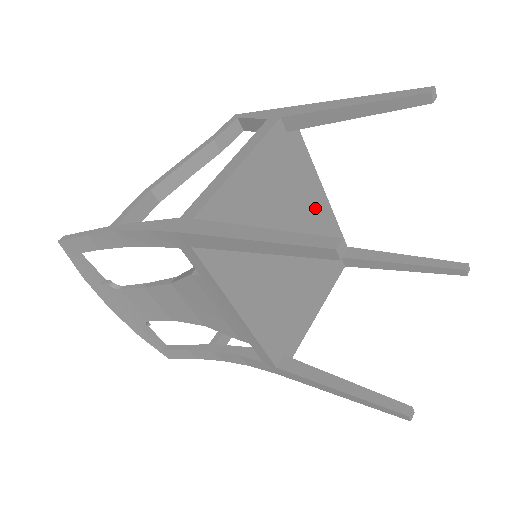
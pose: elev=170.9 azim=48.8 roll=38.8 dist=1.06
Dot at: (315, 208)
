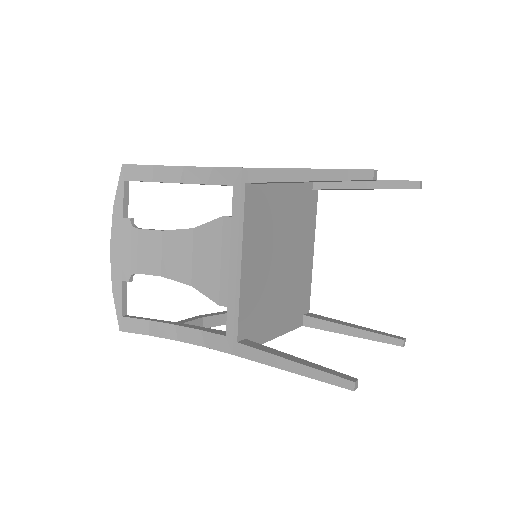
Dot at: (305, 256)
